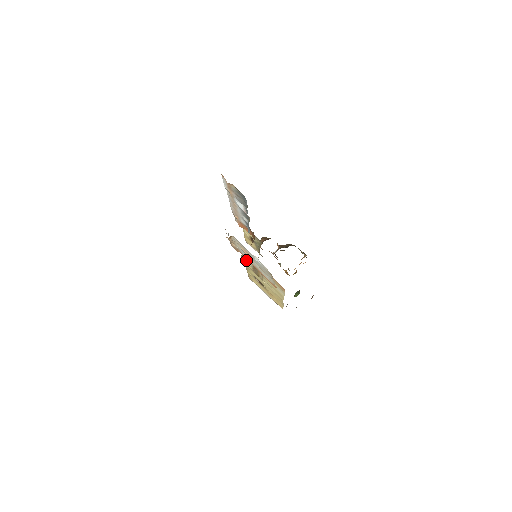
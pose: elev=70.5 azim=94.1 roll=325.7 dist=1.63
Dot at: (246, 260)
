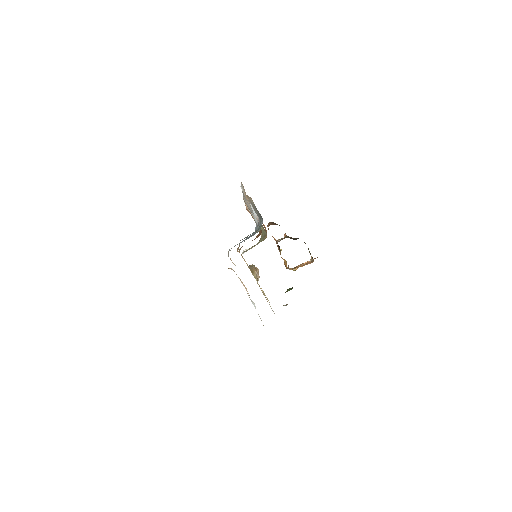
Dot at: occluded
